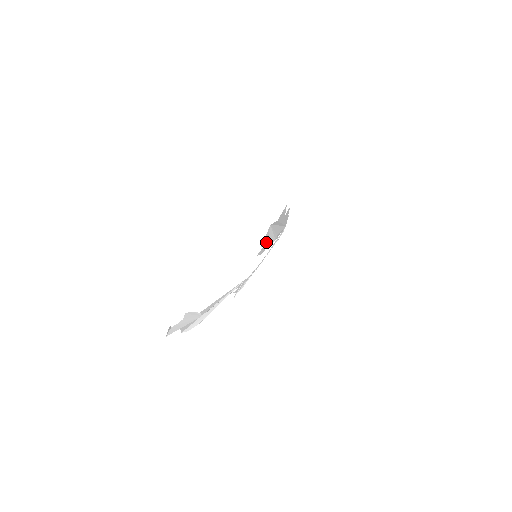
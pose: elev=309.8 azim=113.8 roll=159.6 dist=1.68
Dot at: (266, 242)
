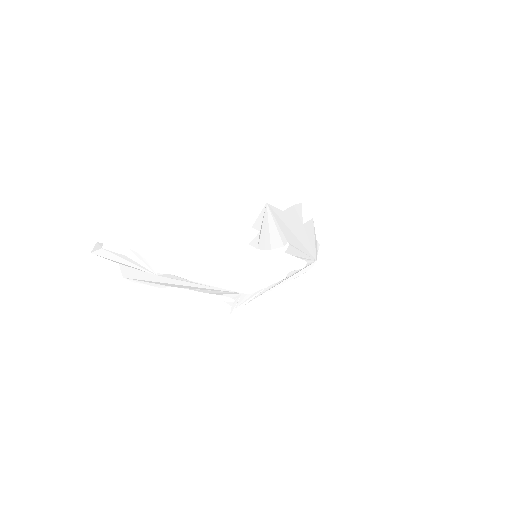
Dot at: (266, 235)
